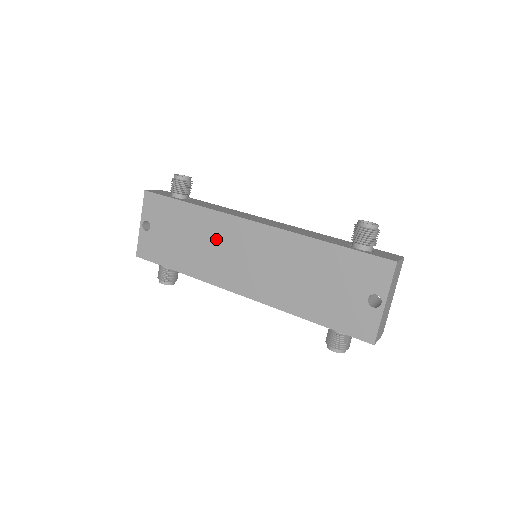
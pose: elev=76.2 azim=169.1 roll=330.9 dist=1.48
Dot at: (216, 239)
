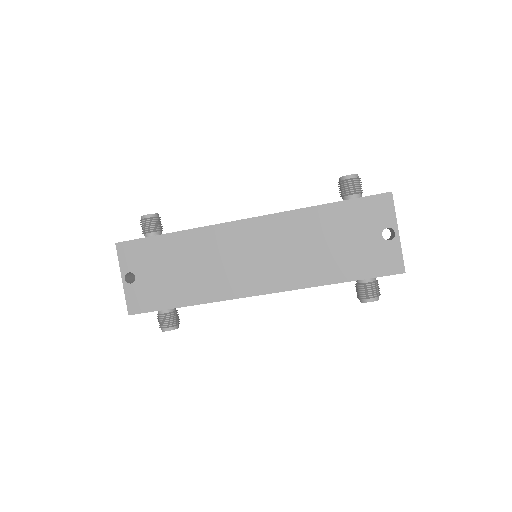
Dot at: (214, 254)
